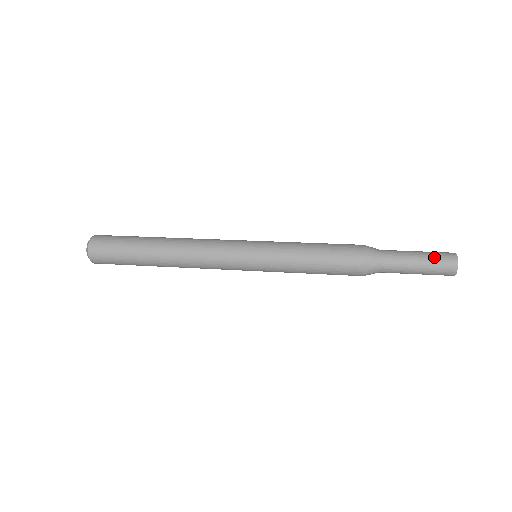
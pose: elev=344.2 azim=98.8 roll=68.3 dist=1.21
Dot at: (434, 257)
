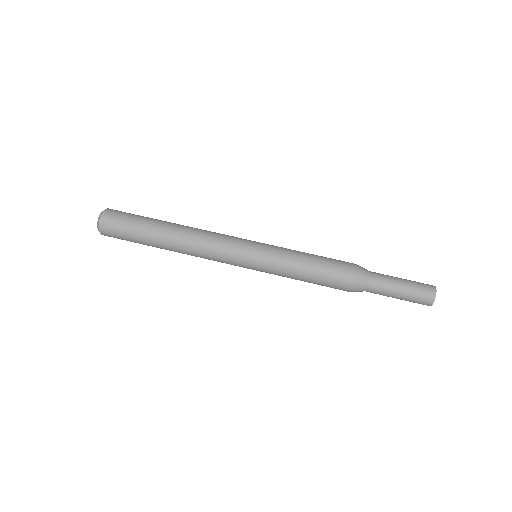
Dot at: (416, 290)
